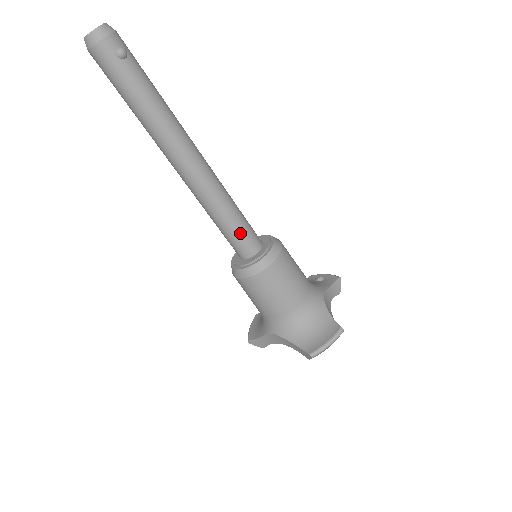
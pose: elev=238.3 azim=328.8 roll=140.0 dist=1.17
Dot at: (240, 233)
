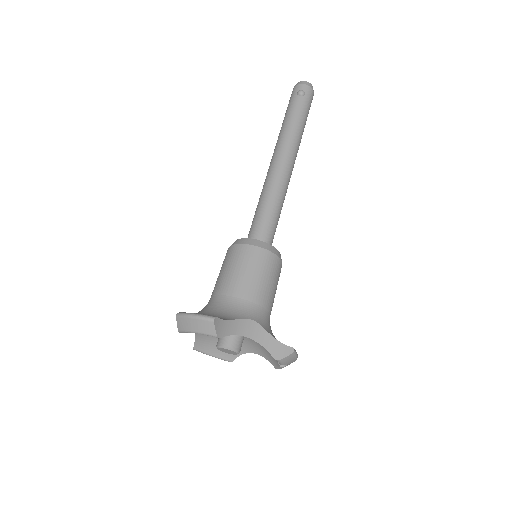
Dot at: (258, 219)
